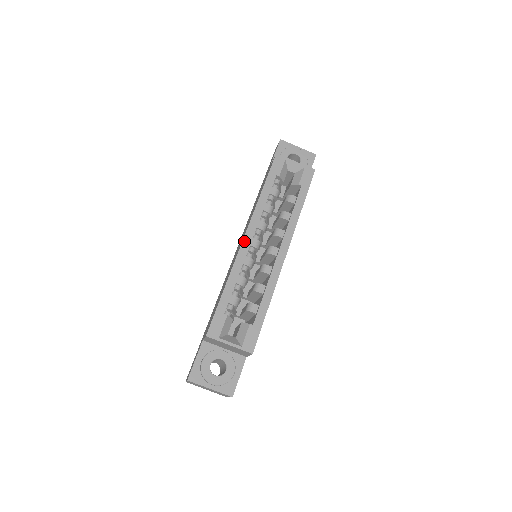
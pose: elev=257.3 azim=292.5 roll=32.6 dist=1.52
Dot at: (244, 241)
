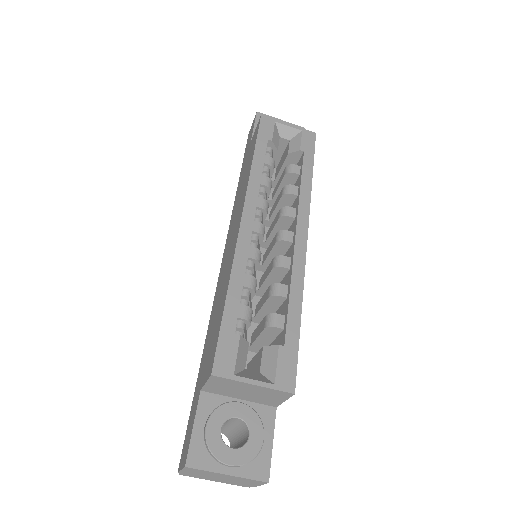
Dot at: (243, 224)
